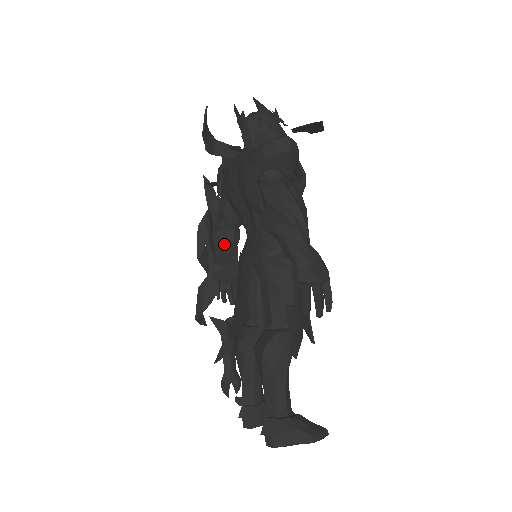
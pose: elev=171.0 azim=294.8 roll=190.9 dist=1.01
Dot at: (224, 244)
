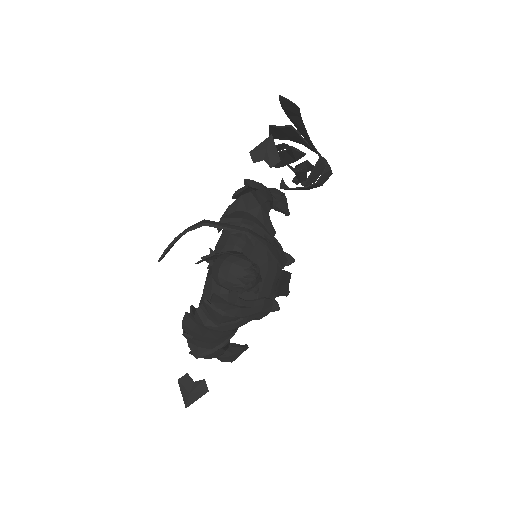
Dot at: occluded
